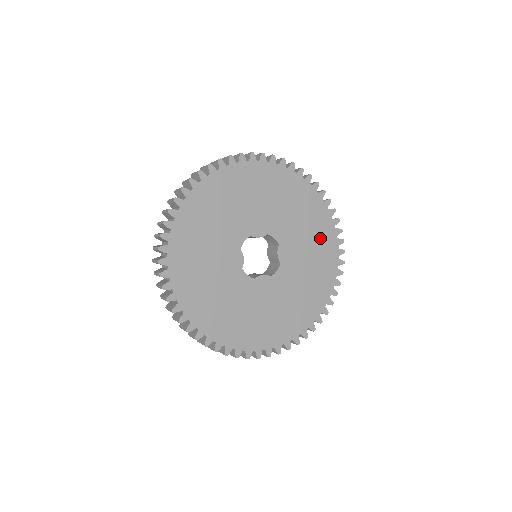
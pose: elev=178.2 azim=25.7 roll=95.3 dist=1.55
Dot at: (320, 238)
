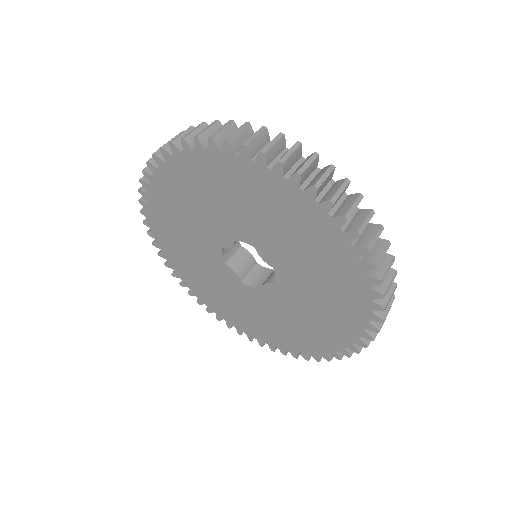
Dot at: (320, 331)
